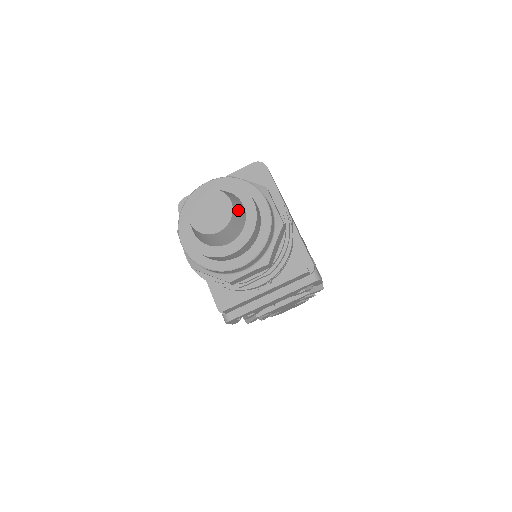
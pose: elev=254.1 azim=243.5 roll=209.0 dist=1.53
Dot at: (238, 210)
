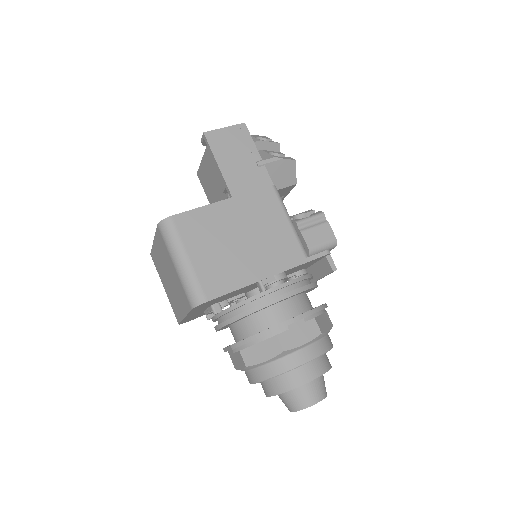
Dot at: (318, 391)
